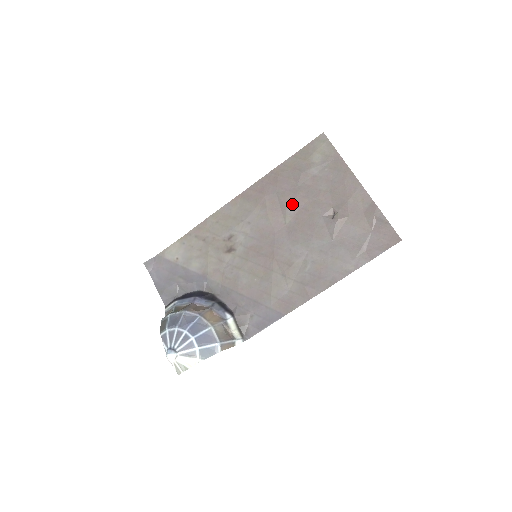
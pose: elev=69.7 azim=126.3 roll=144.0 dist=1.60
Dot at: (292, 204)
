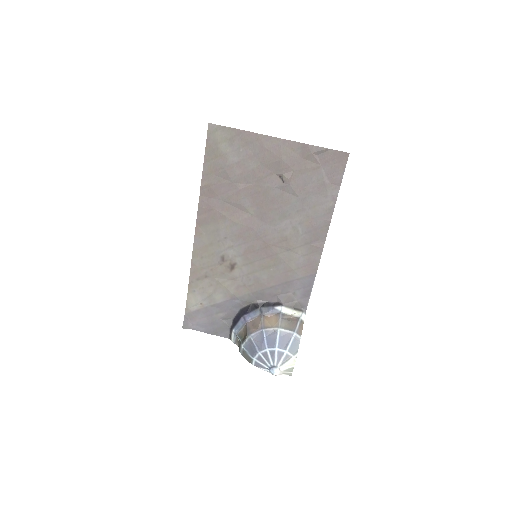
Dot at: (243, 198)
